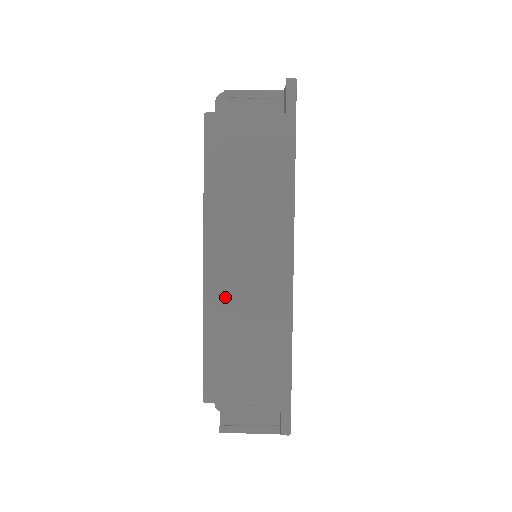
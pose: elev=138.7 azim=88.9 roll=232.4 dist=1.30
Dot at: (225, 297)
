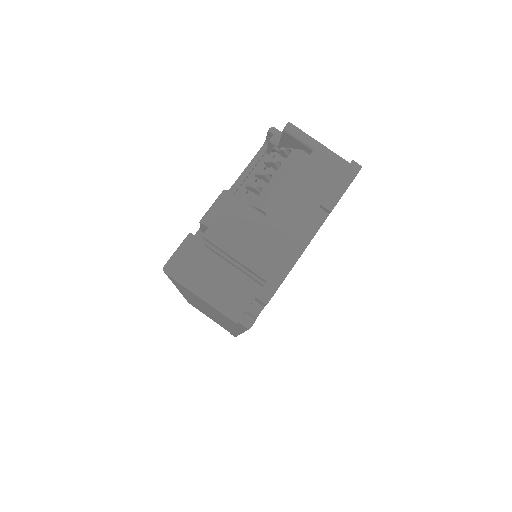
Dot at: (195, 304)
